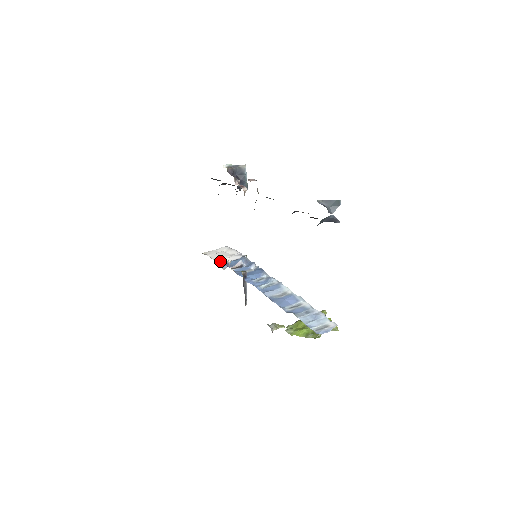
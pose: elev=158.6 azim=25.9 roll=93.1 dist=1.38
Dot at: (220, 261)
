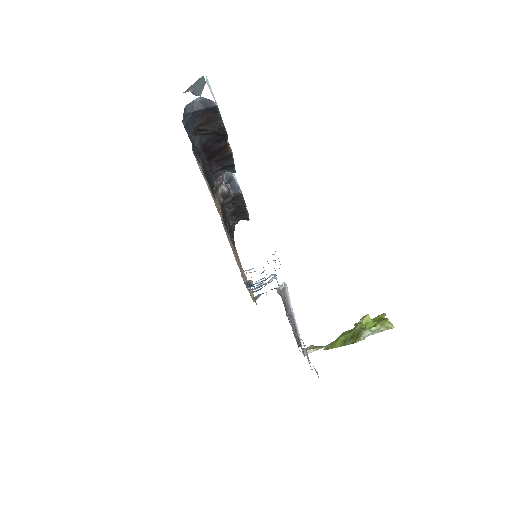
Dot at: occluded
